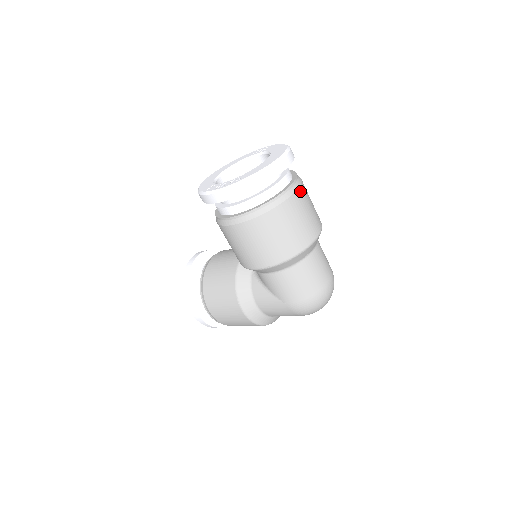
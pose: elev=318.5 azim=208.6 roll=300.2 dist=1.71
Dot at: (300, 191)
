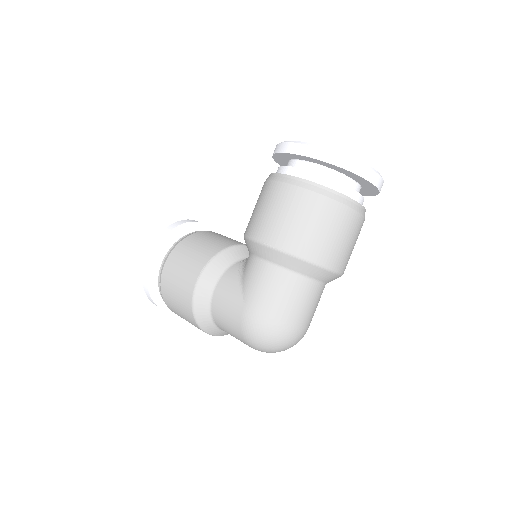
Dot at: (360, 218)
